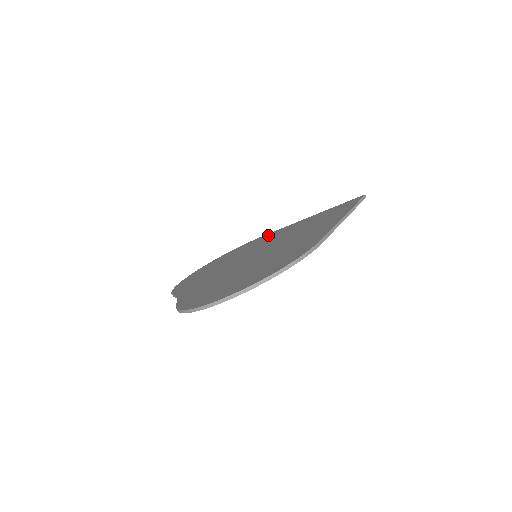
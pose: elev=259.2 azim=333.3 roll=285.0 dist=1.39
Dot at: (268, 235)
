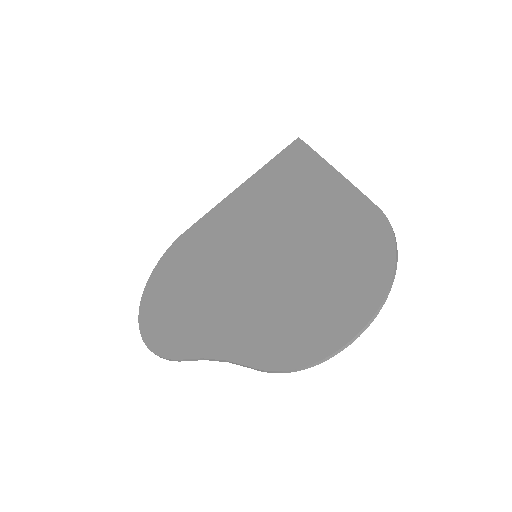
Dot at: (202, 226)
